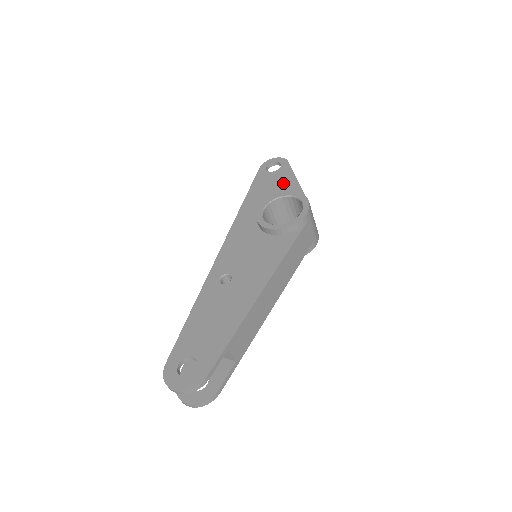
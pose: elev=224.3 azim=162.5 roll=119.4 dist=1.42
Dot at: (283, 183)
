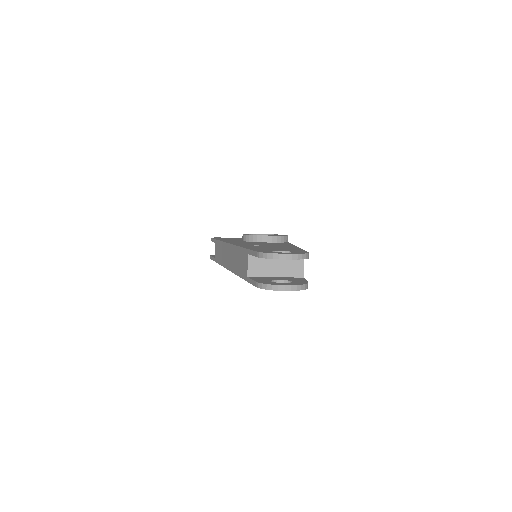
Dot at: occluded
